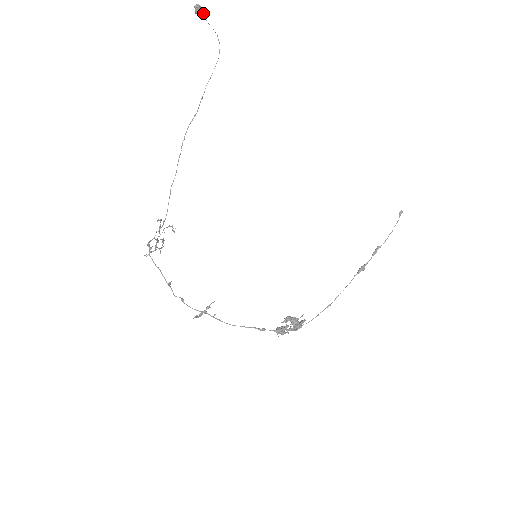
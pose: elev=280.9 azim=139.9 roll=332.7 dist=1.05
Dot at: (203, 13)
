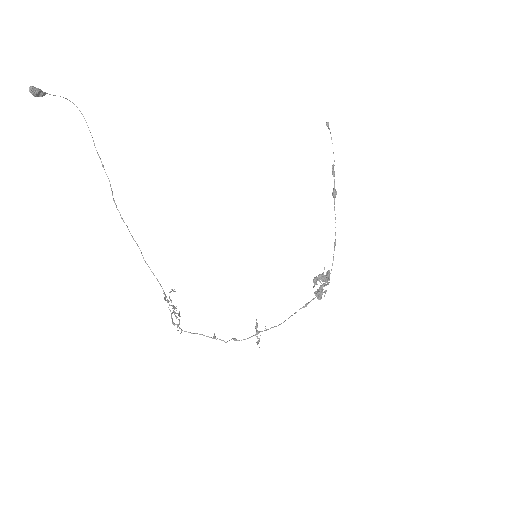
Dot at: (41, 91)
